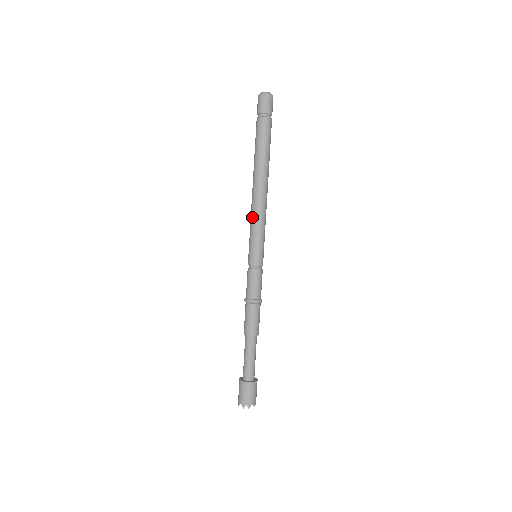
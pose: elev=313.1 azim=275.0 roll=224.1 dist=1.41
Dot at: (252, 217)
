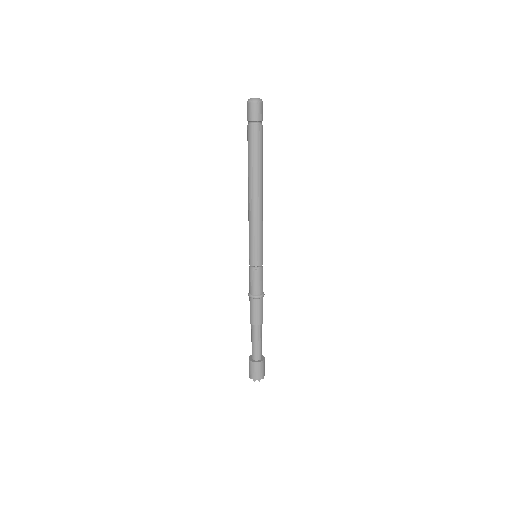
Dot at: (250, 223)
